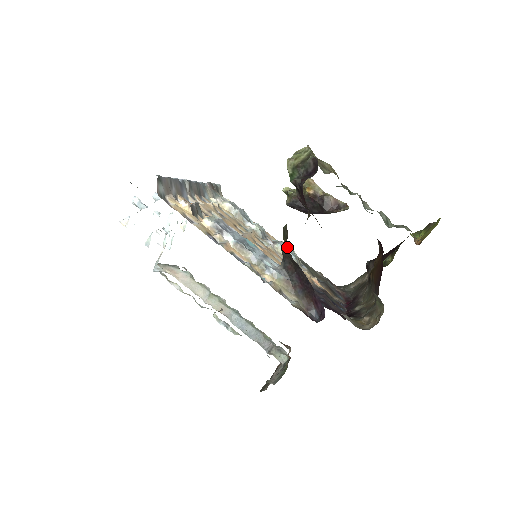
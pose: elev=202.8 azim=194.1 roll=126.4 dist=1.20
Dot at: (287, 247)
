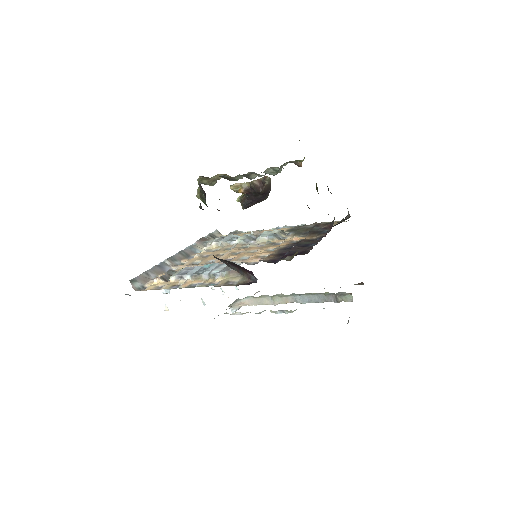
Dot at: occluded
